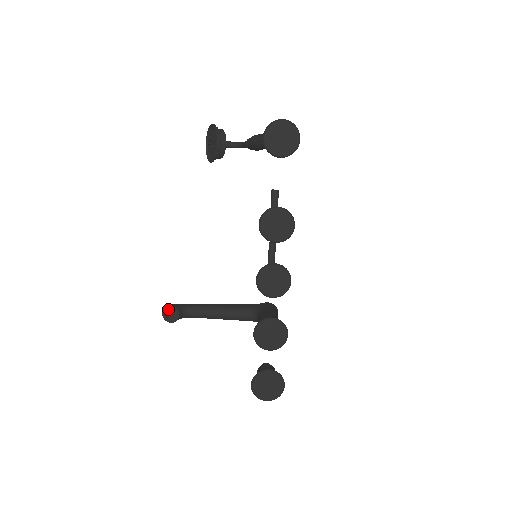
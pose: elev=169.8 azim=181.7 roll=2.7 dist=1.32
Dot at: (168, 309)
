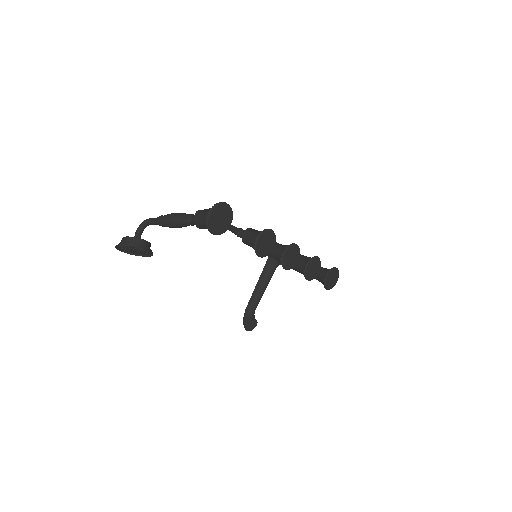
Dot at: (248, 327)
